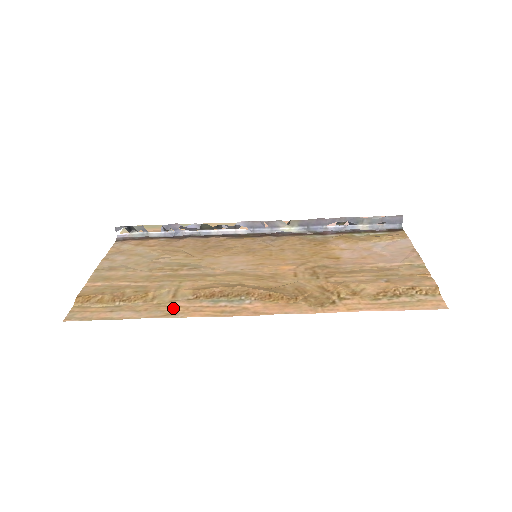
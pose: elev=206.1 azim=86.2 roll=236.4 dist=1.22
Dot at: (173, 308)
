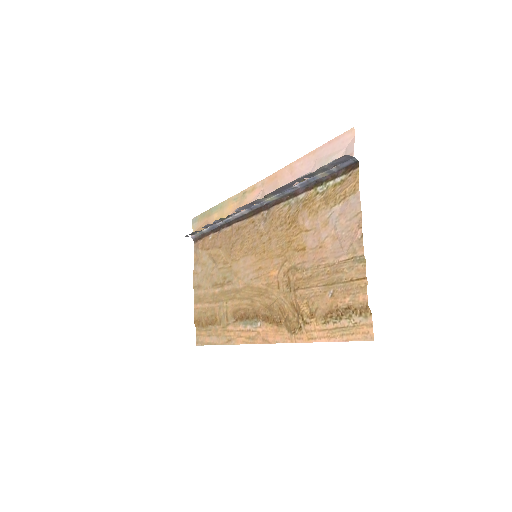
Dot at: (229, 333)
